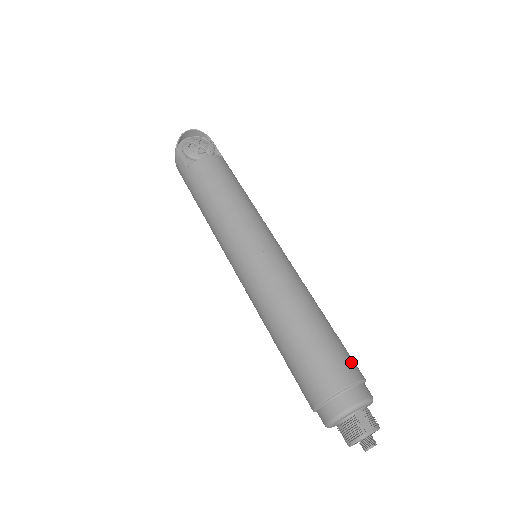
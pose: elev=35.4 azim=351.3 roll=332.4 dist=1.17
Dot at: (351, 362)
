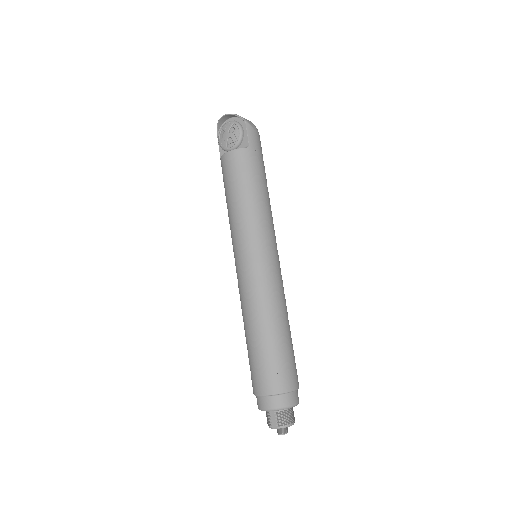
Dot at: (276, 378)
